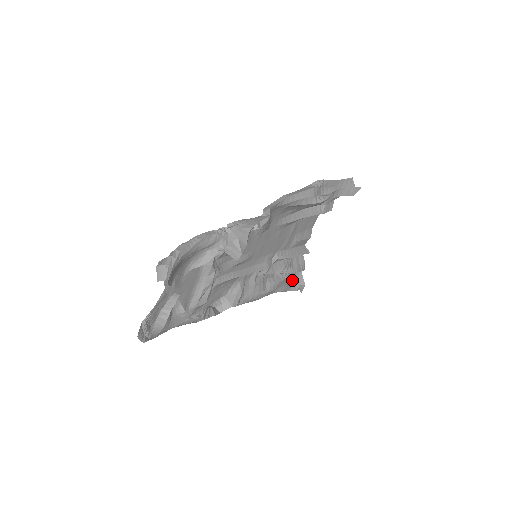
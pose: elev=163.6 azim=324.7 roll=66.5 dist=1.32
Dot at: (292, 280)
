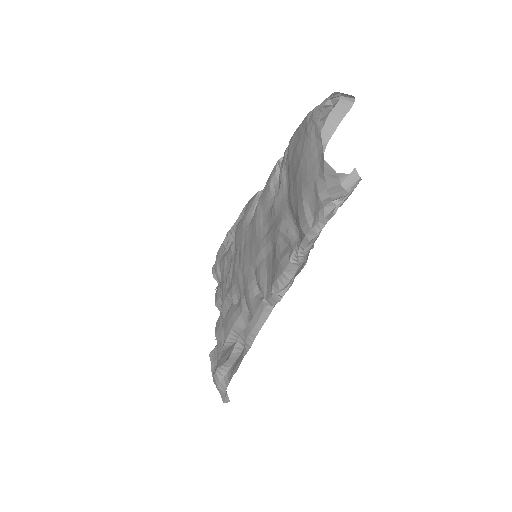
Dot at: occluded
